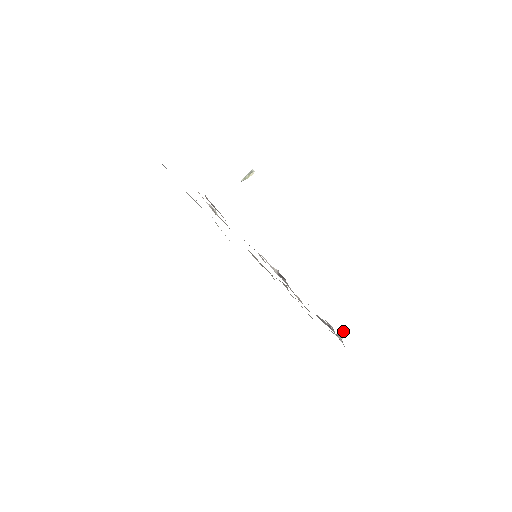
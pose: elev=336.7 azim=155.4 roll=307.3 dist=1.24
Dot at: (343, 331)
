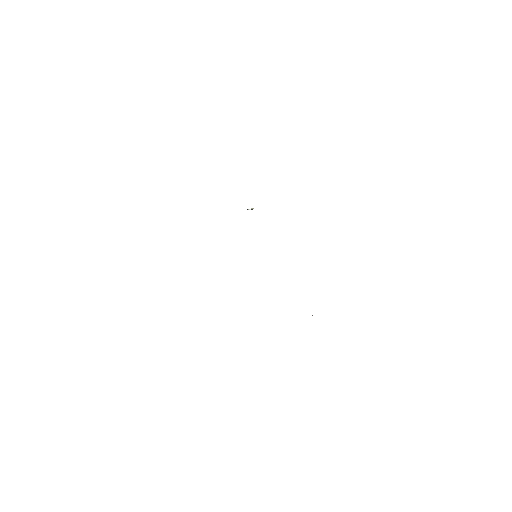
Dot at: (312, 315)
